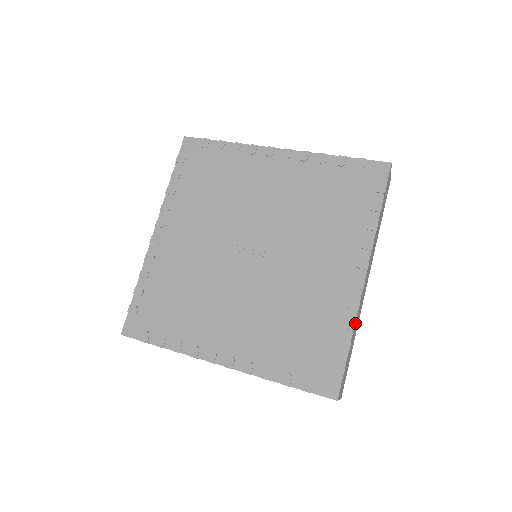
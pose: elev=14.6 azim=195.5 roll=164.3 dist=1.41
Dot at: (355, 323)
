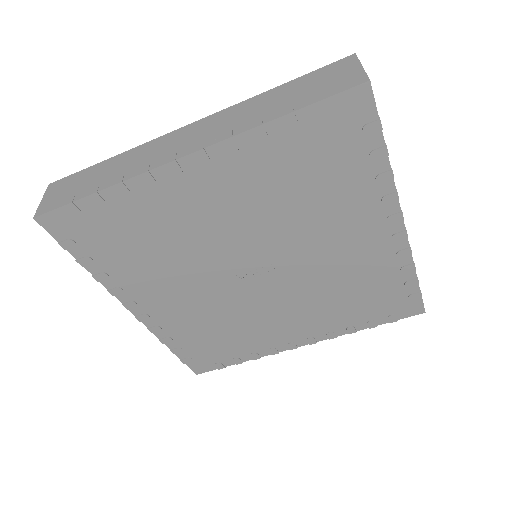
Dot at: (414, 264)
